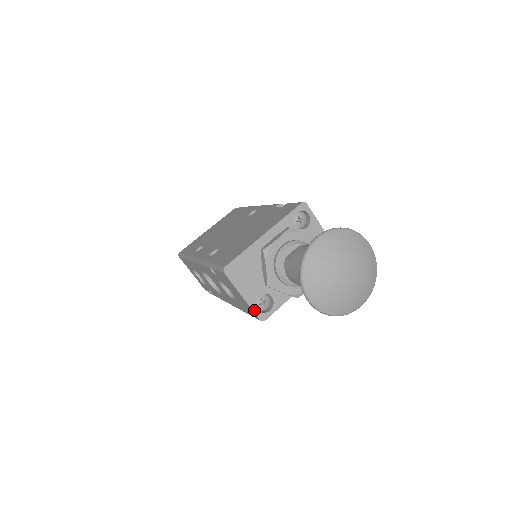
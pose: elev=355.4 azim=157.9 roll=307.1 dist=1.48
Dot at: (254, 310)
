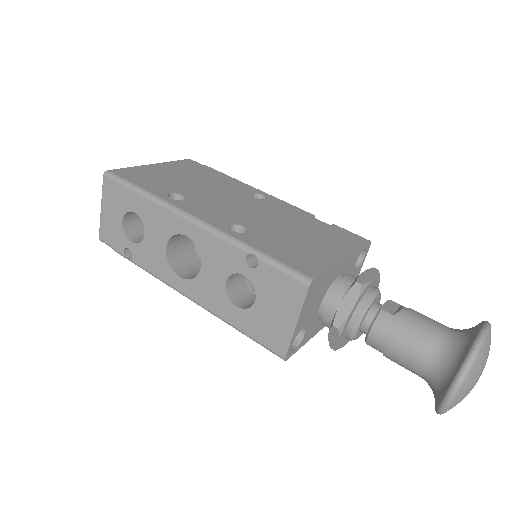
Dot at: (290, 344)
